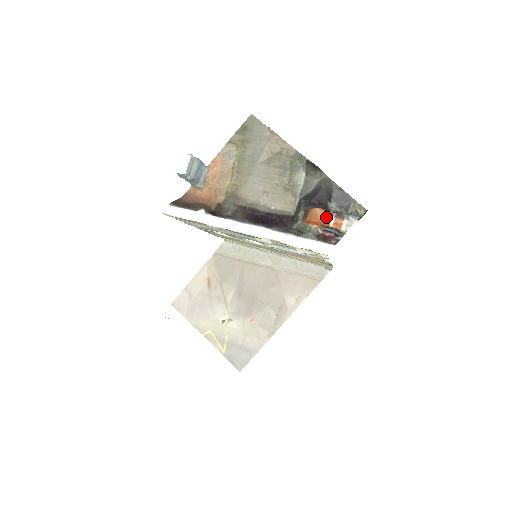
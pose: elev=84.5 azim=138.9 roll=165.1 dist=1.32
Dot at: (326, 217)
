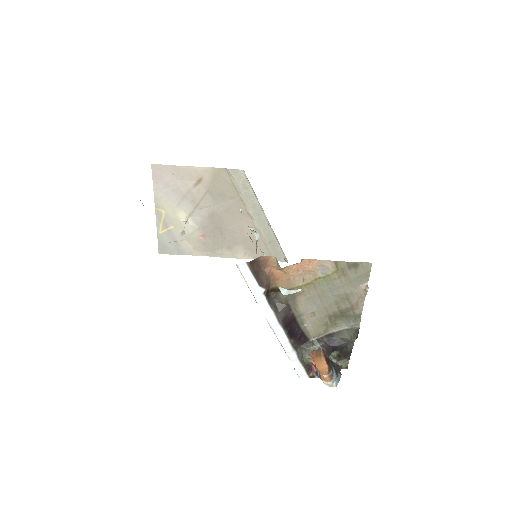
Dot at: (325, 372)
